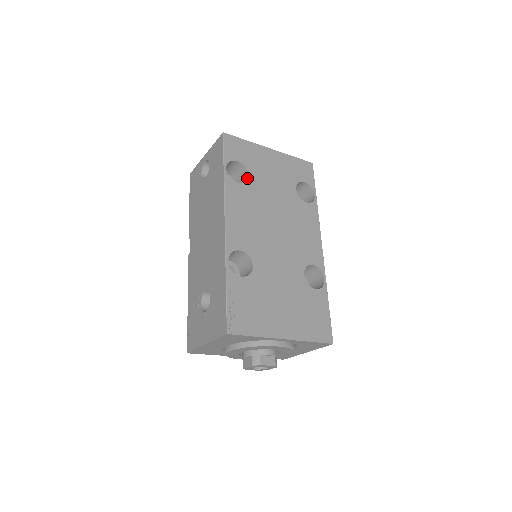
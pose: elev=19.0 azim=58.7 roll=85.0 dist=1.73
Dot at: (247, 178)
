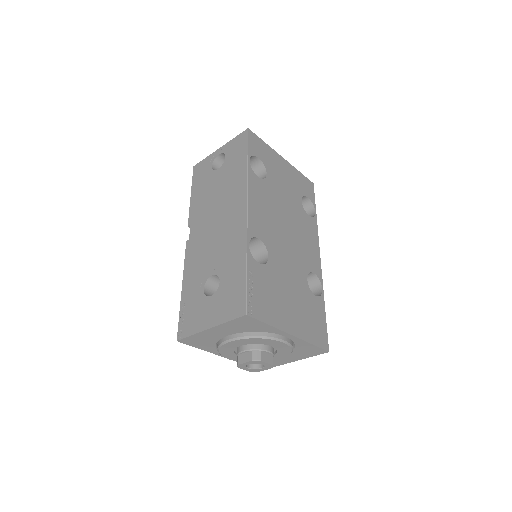
Dot at: (265, 176)
